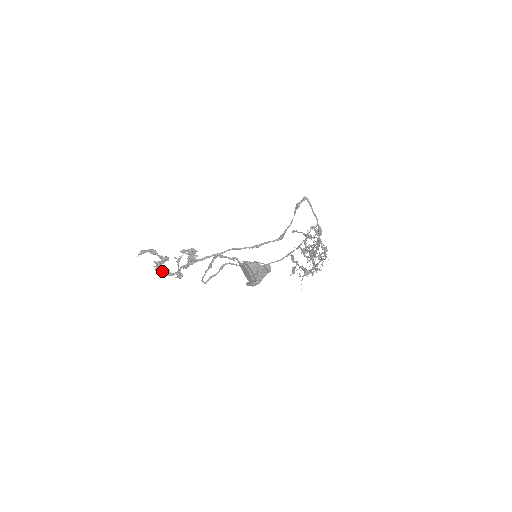
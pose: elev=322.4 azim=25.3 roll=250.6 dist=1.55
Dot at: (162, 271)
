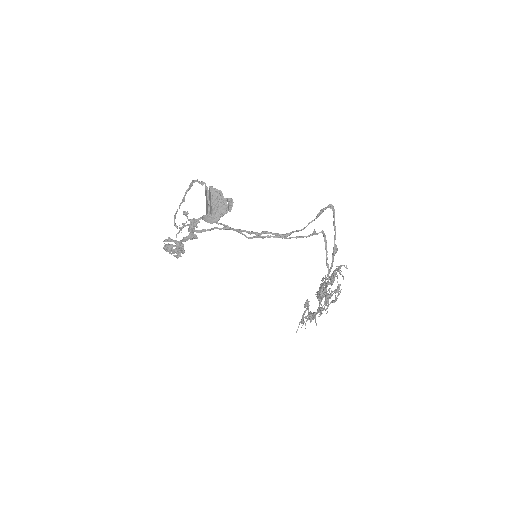
Dot at: (166, 245)
